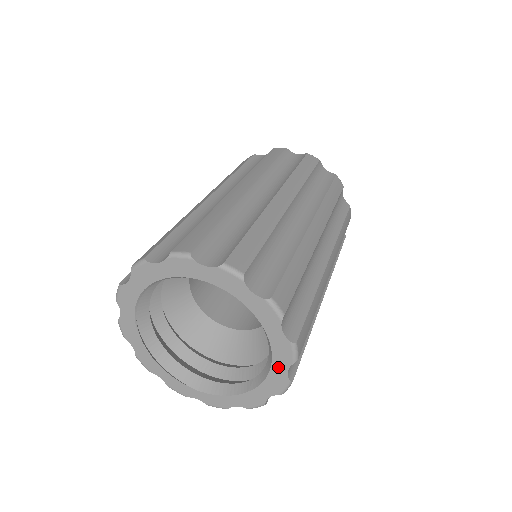
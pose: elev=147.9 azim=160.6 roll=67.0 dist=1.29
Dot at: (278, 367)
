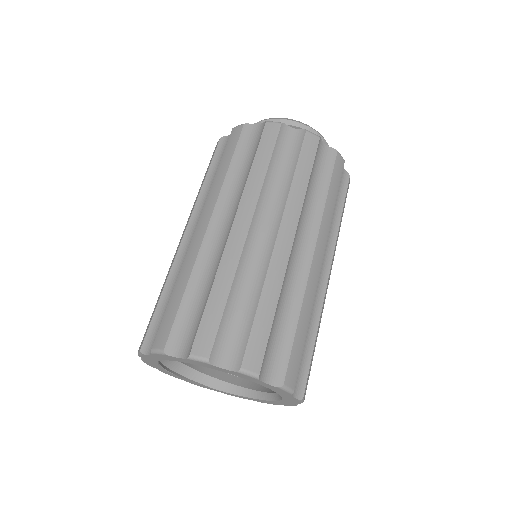
Dot at: (287, 401)
